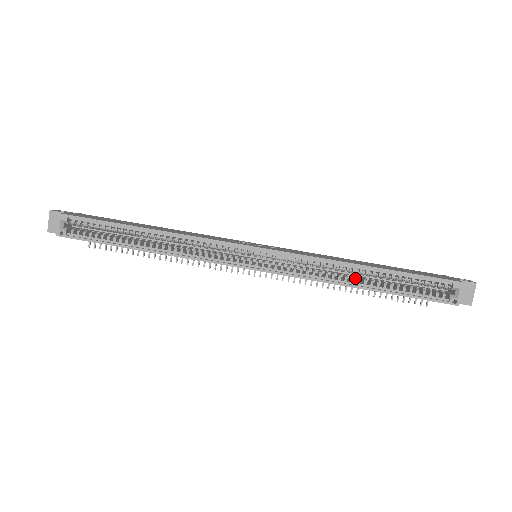
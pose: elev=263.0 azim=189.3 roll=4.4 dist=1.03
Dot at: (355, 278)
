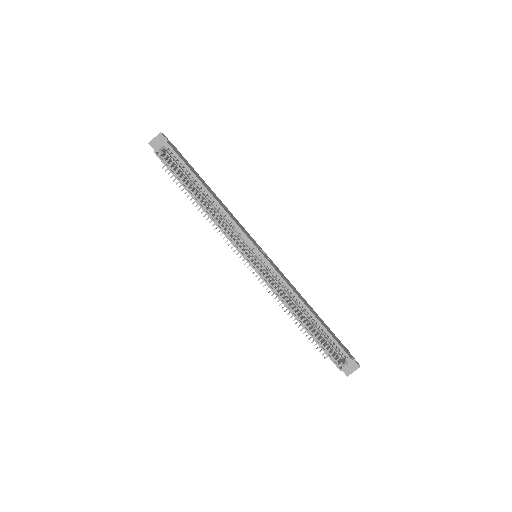
Dot at: (299, 312)
